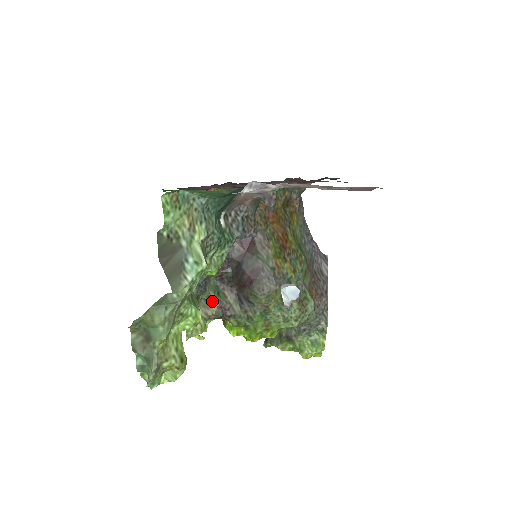
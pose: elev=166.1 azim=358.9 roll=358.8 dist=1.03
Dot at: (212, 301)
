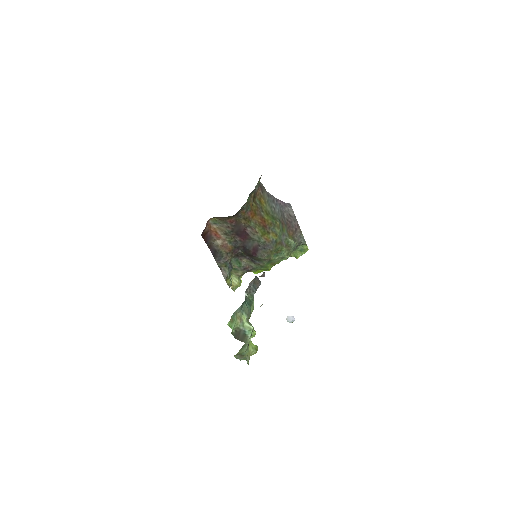
Dot at: (238, 269)
